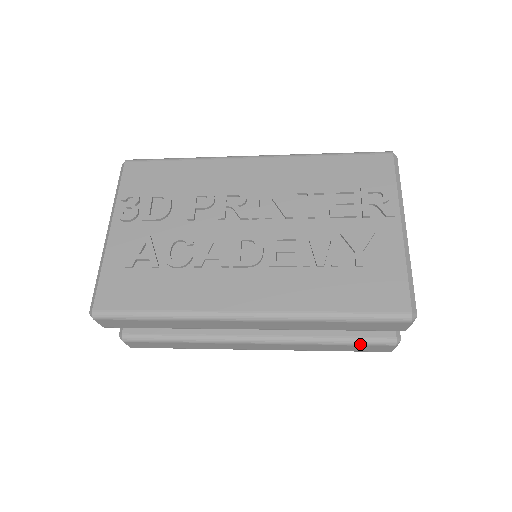
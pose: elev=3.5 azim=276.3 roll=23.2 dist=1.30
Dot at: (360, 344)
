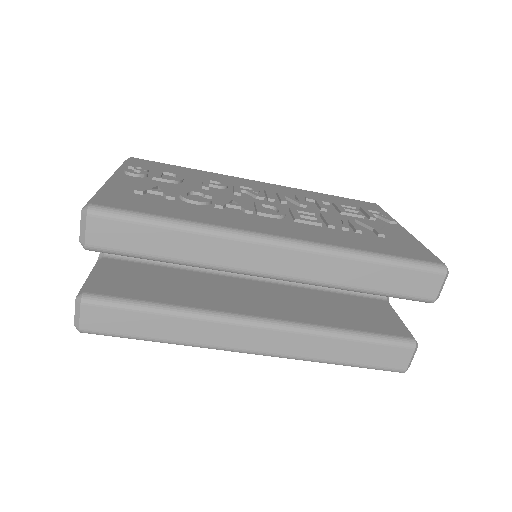
Dot at: (378, 341)
